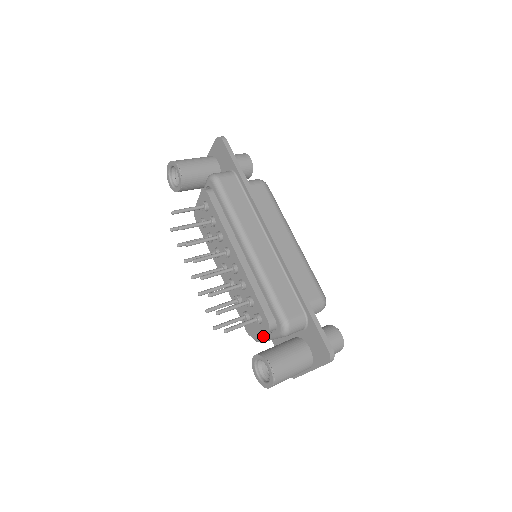
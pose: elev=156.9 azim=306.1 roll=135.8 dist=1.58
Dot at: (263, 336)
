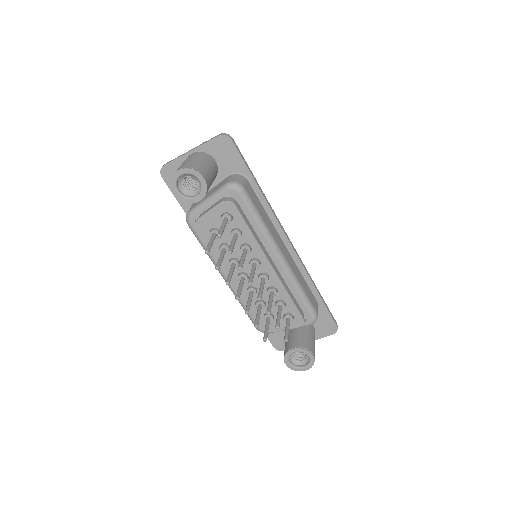
Dot at: occluded
